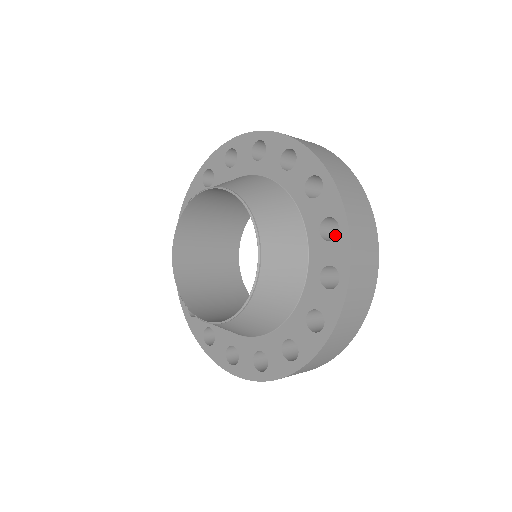
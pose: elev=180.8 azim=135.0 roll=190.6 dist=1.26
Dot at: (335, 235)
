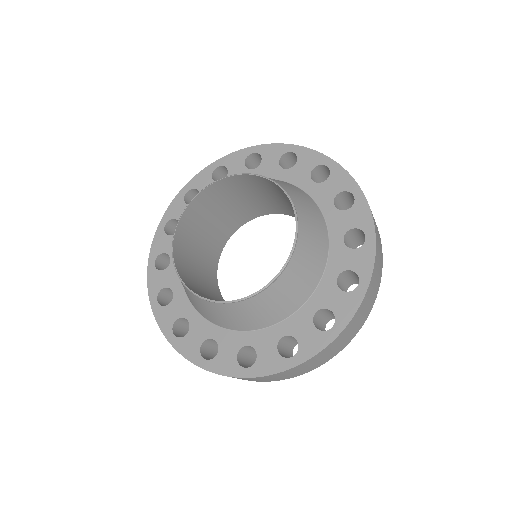
Dot at: (321, 319)
